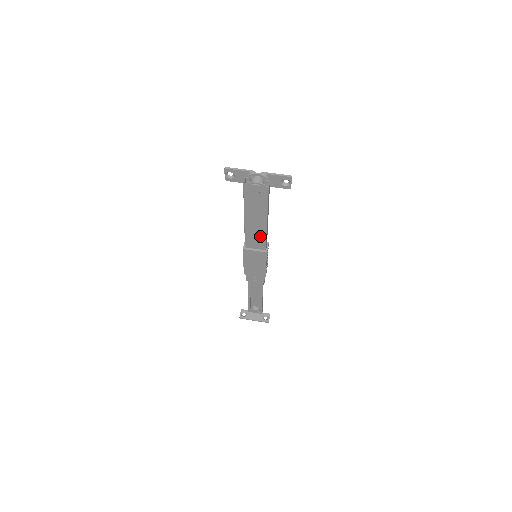
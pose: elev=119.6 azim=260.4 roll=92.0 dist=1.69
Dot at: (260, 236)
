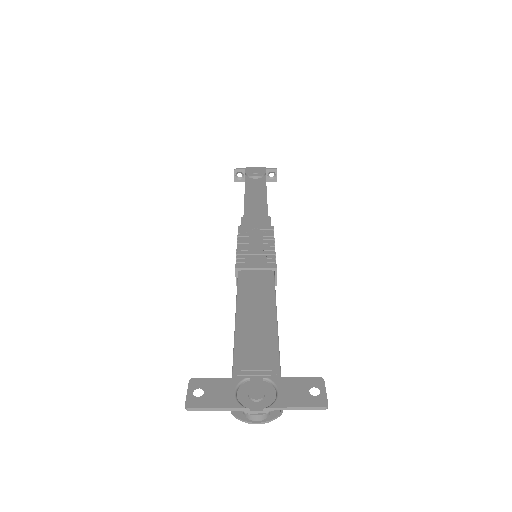
Dot at: occluded
